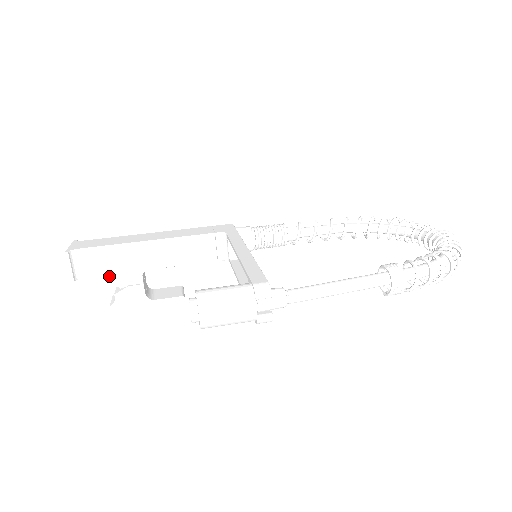
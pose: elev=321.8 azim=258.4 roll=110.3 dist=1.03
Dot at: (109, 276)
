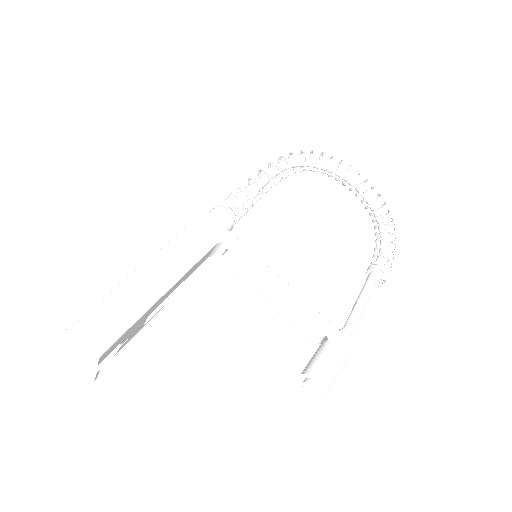
Dot at: (120, 343)
